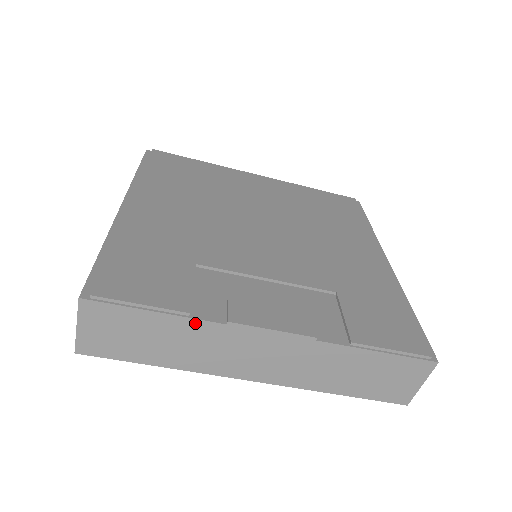
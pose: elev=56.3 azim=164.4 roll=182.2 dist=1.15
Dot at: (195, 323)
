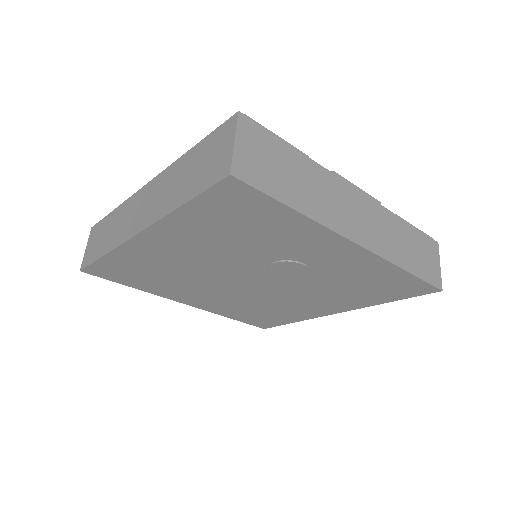
Dot at: (315, 166)
